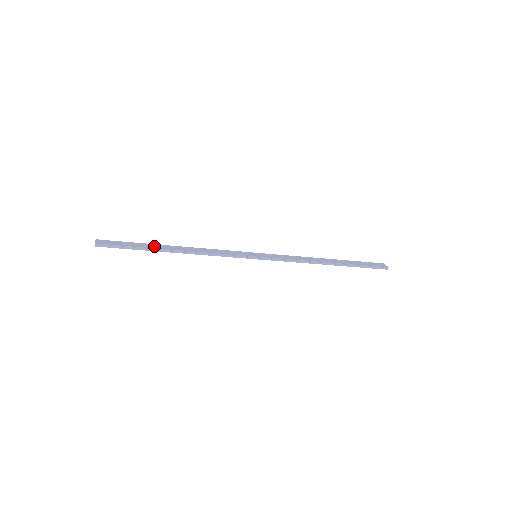
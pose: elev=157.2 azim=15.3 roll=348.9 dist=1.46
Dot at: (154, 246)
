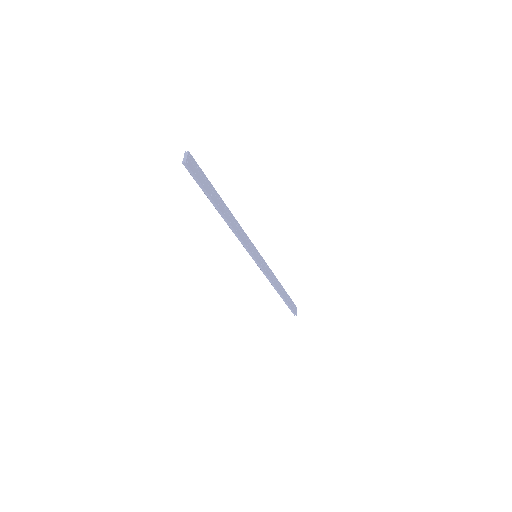
Dot at: (217, 198)
